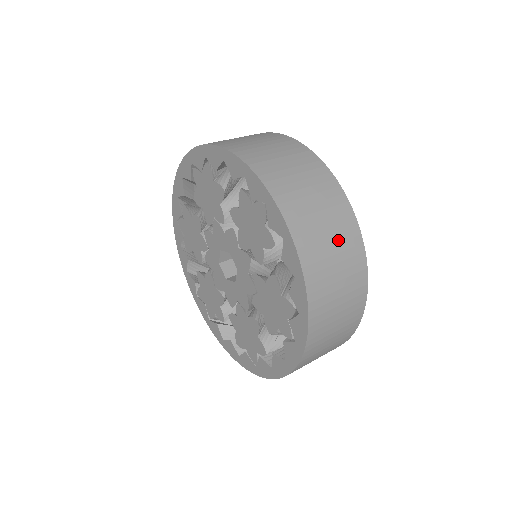
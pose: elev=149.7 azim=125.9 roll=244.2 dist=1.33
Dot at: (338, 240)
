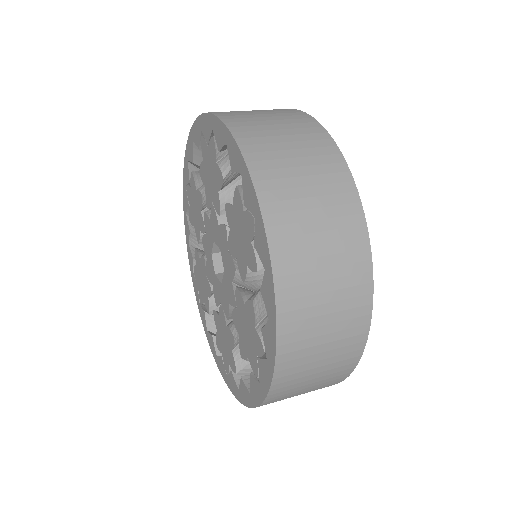
Dot at: (337, 285)
